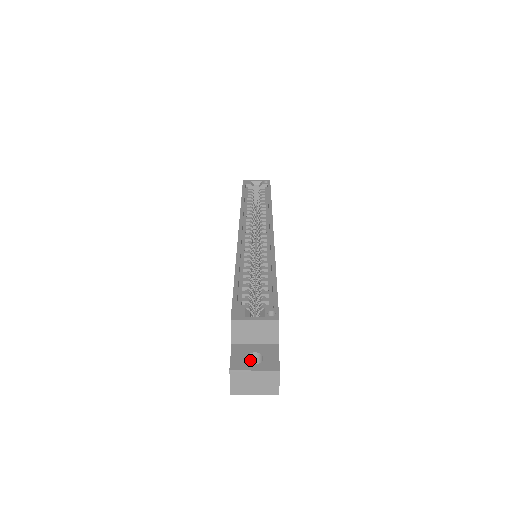
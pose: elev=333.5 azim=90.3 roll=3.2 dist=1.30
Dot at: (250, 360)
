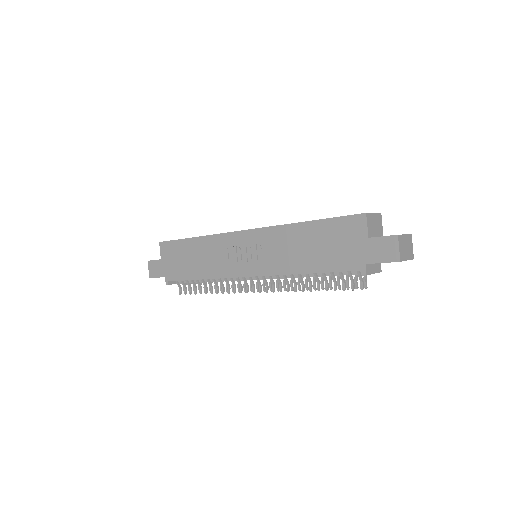
Dot at: occluded
